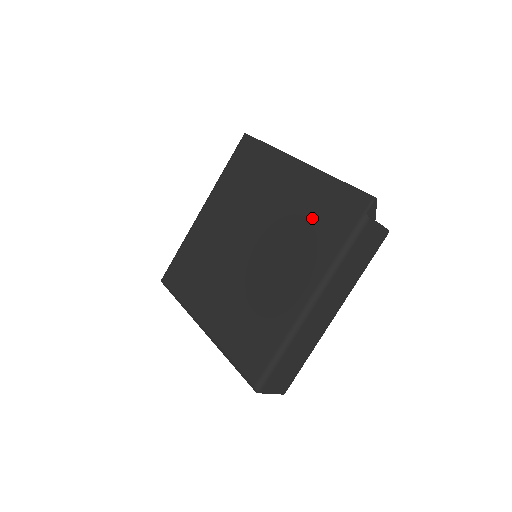
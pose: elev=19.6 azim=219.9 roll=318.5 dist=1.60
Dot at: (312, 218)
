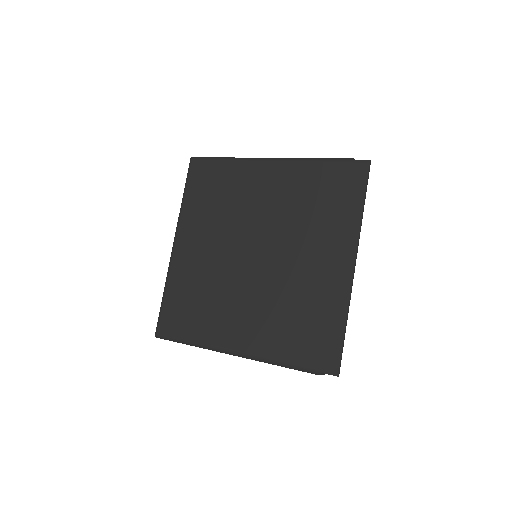
Dot at: (301, 315)
